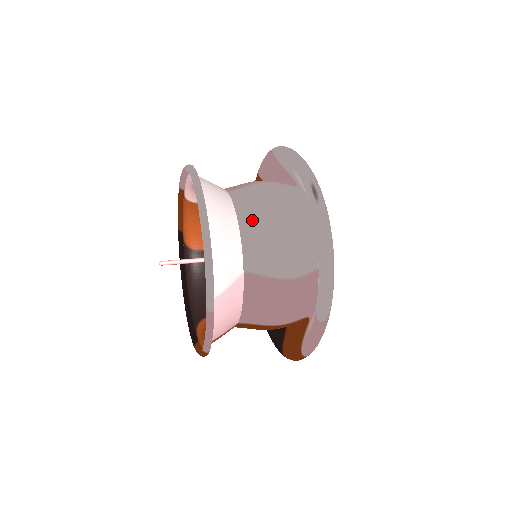
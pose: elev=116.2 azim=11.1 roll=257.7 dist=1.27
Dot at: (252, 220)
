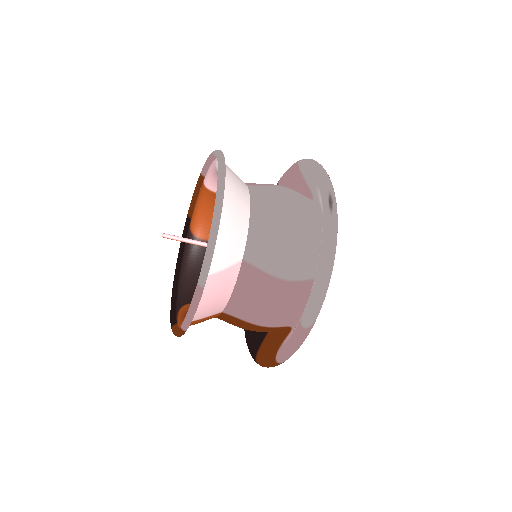
Dot at: (264, 214)
